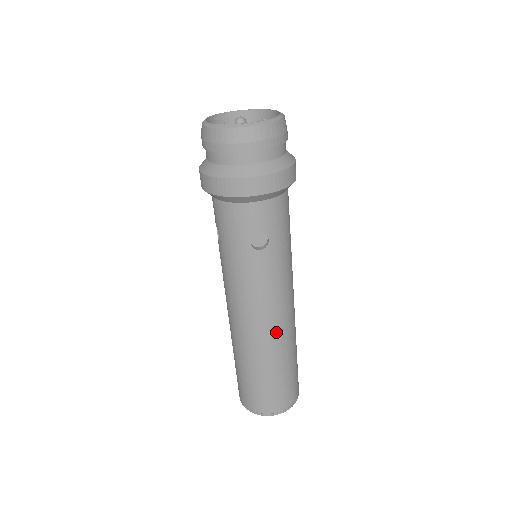
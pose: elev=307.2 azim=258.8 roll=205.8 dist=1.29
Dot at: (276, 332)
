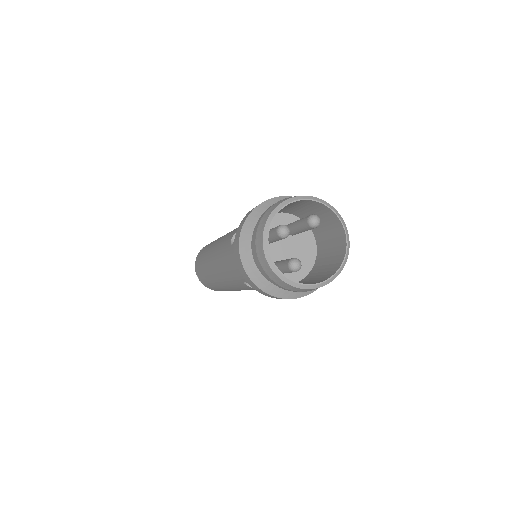
Dot at: occluded
